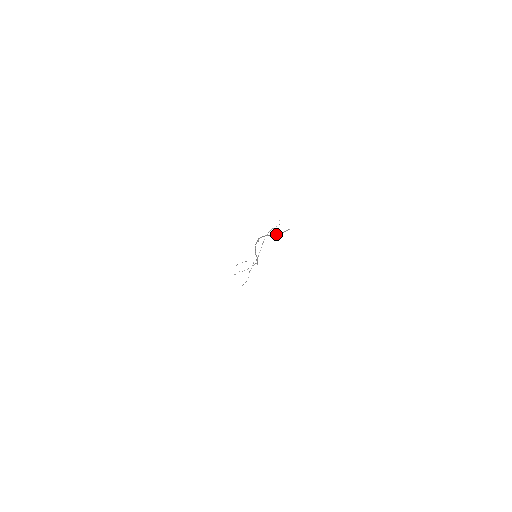
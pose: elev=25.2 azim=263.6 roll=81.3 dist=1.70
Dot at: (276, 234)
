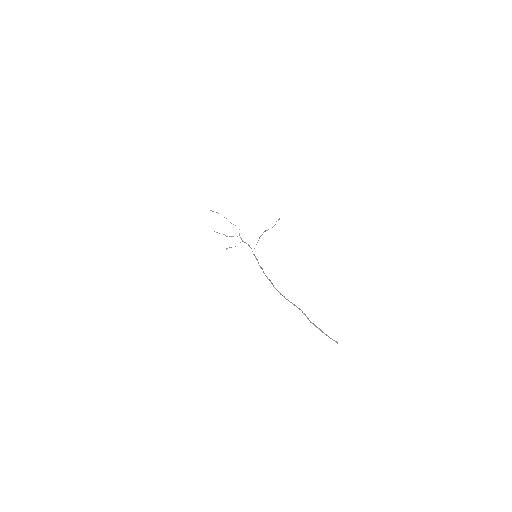
Dot at: (316, 327)
